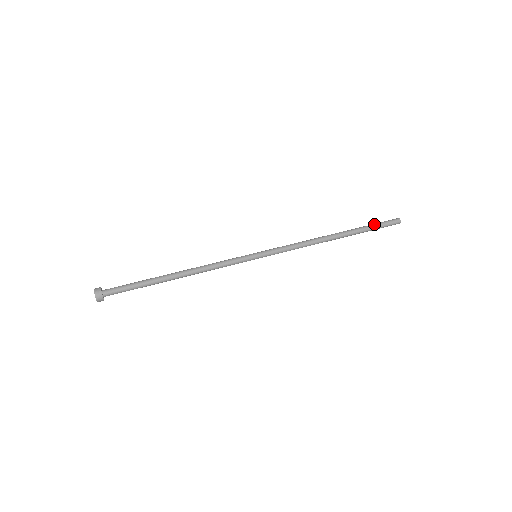
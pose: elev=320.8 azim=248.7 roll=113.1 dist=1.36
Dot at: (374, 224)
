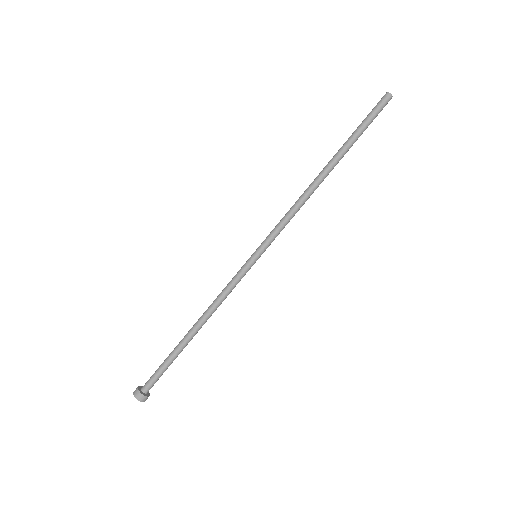
Dot at: (363, 124)
